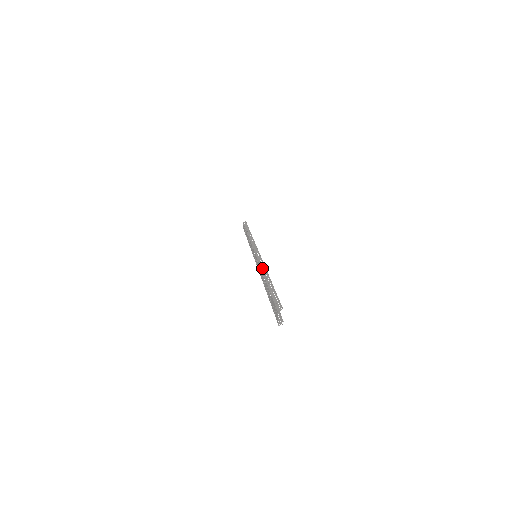
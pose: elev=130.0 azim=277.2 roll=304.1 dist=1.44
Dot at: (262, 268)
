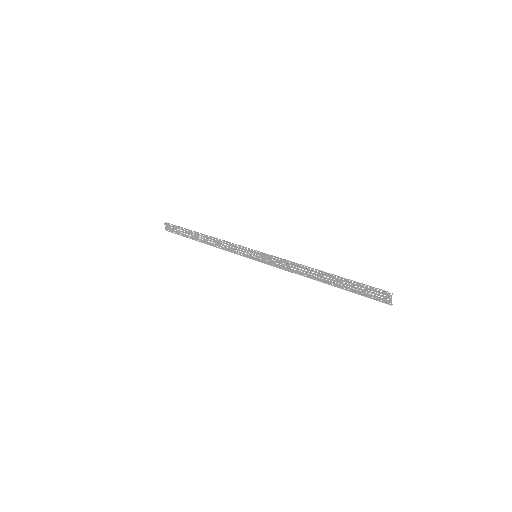
Dot at: (279, 265)
